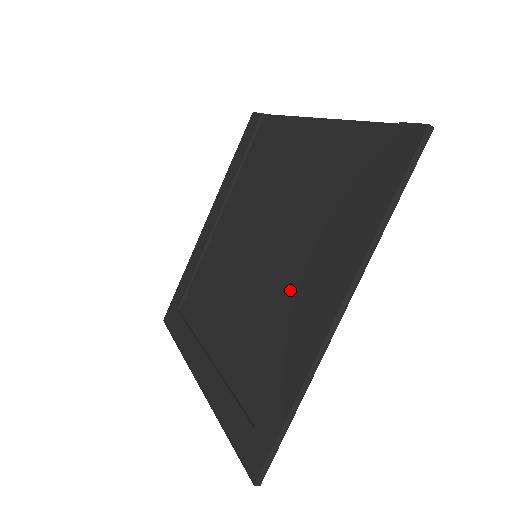
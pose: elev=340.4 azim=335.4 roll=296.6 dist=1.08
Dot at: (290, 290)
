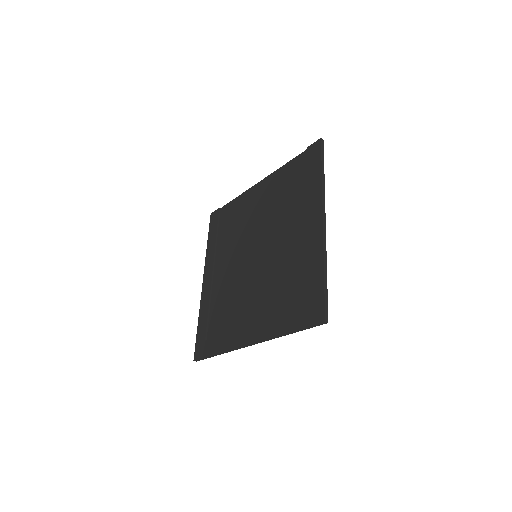
Dot at: (290, 242)
